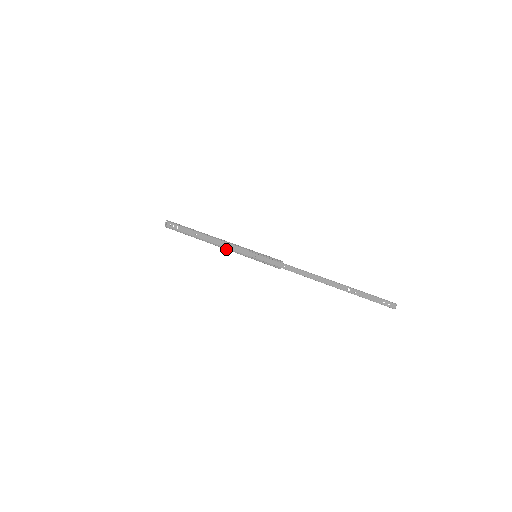
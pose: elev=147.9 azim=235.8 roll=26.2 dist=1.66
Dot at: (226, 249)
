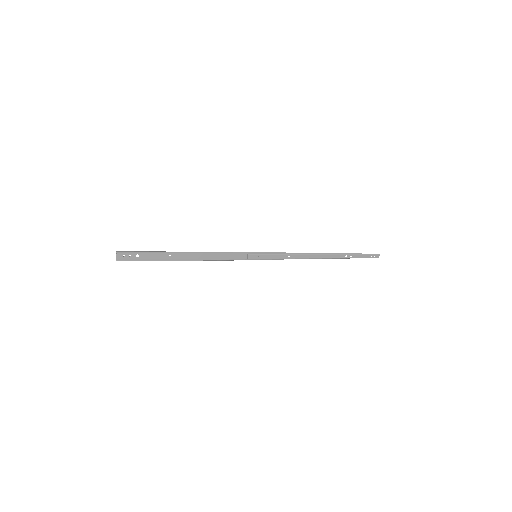
Dot at: (219, 260)
